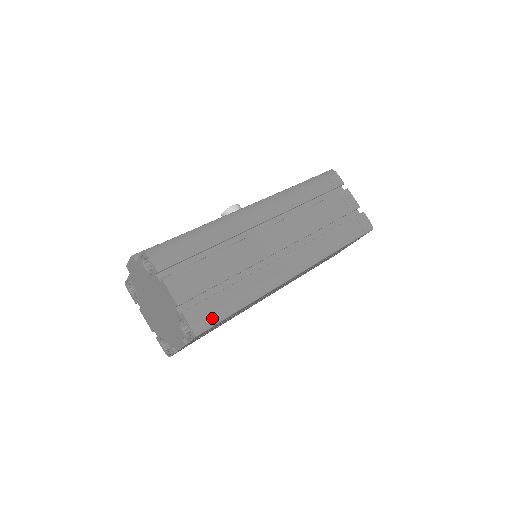
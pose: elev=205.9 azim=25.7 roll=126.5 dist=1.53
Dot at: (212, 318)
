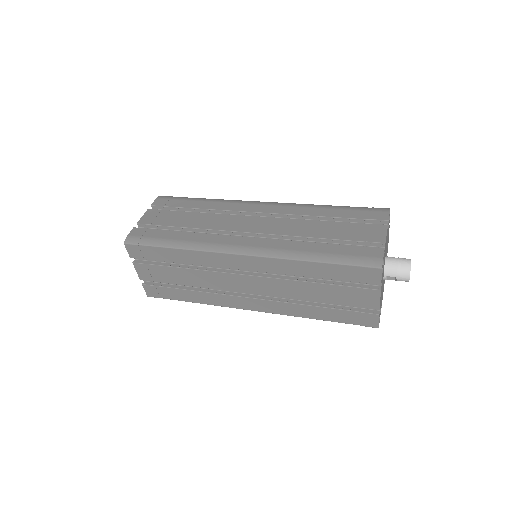
Dot at: (144, 239)
